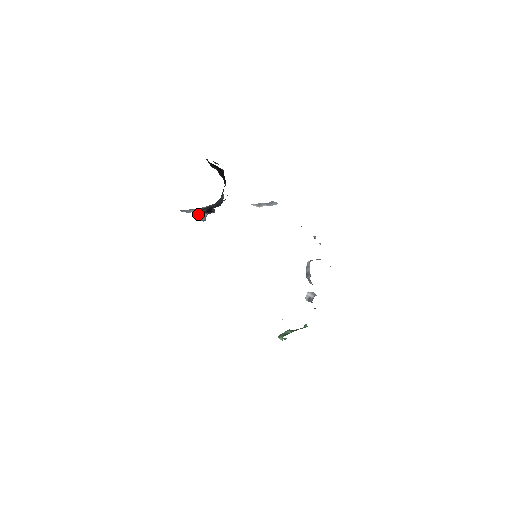
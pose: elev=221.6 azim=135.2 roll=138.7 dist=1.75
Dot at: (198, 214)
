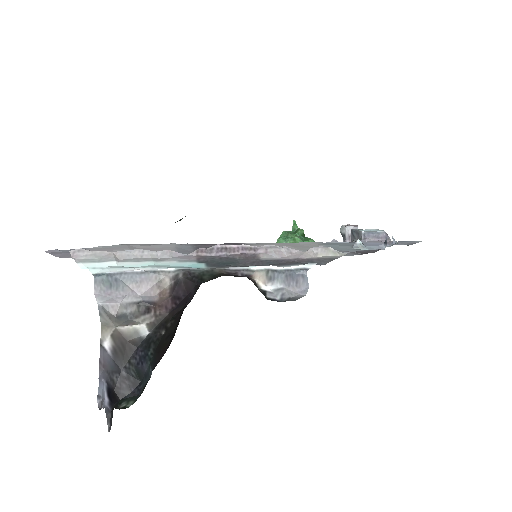
Dot at: (102, 365)
